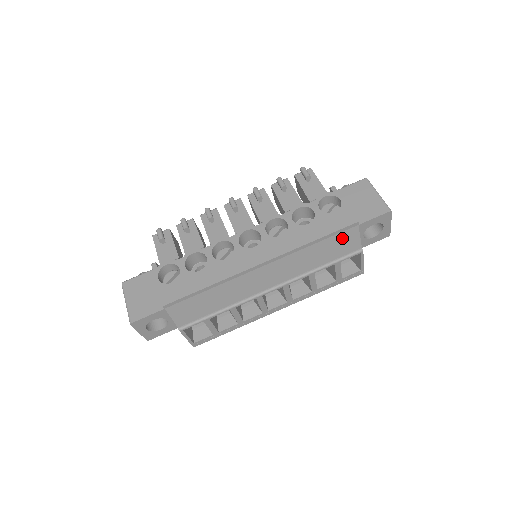
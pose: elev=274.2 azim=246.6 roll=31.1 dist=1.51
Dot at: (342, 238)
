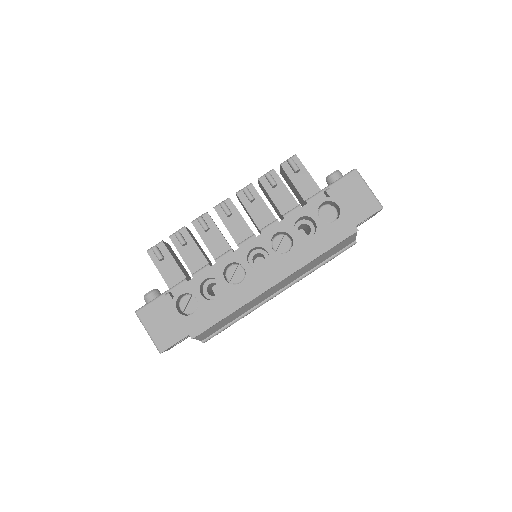
Dot at: (342, 243)
